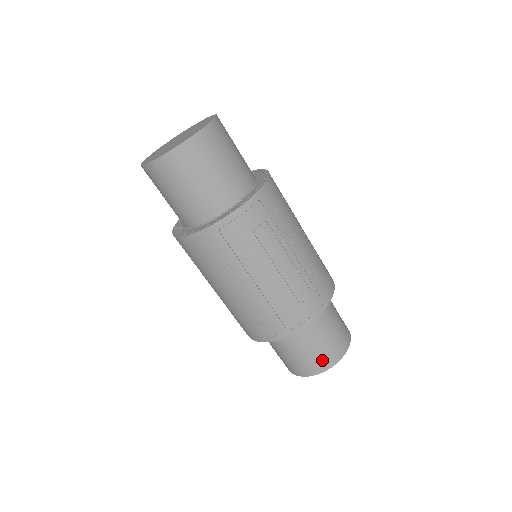
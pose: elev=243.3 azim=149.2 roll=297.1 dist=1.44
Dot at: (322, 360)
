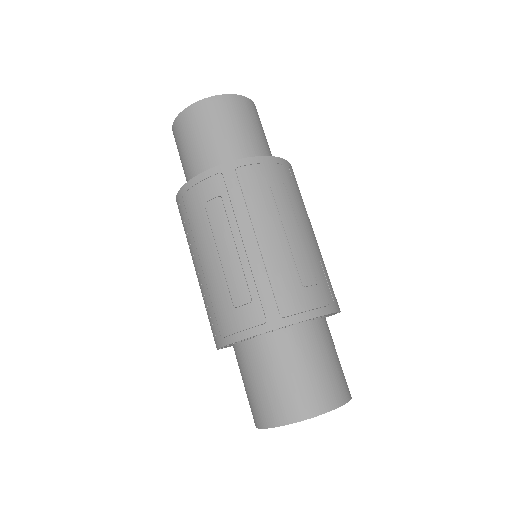
Dot at: (314, 395)
